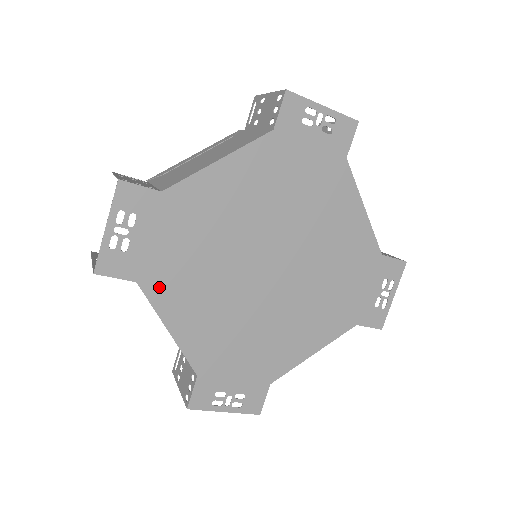
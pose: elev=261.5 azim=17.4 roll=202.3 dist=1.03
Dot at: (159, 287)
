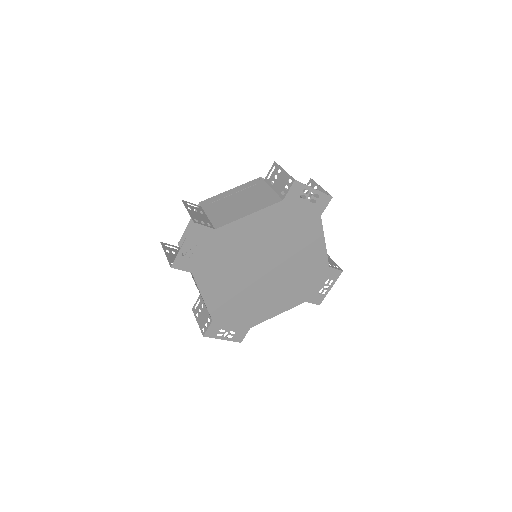
Dot at: (203, 276)
